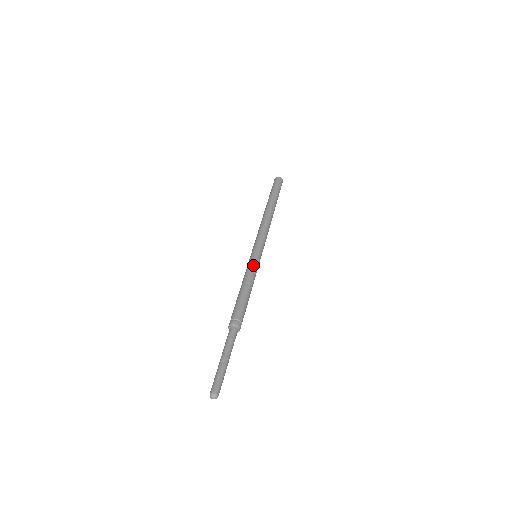
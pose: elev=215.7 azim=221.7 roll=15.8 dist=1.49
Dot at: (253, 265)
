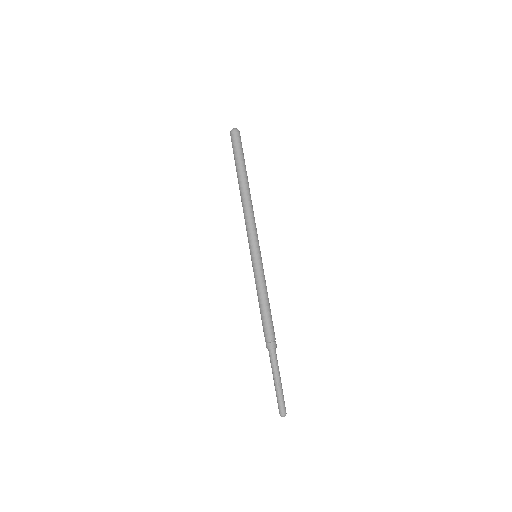
Dot at: (262, 273)
